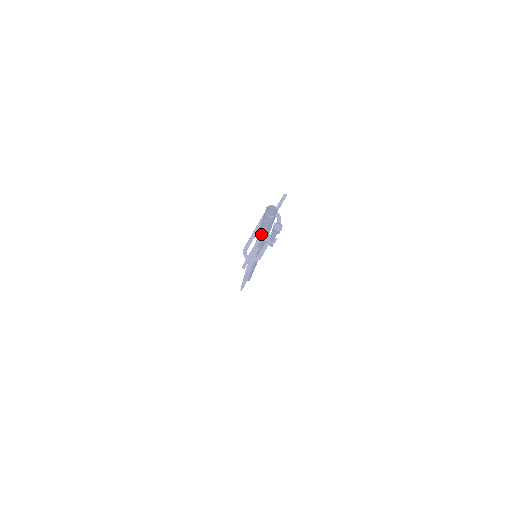
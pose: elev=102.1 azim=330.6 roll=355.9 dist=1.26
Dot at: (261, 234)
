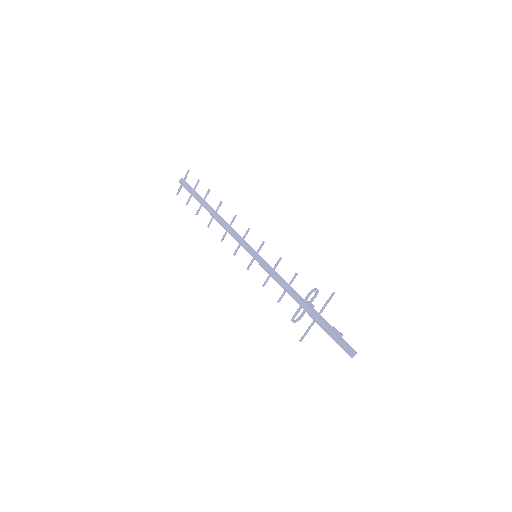
Dot at: (315, 321)
